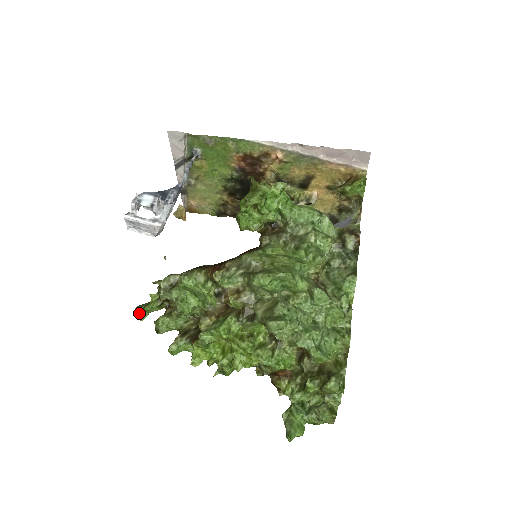
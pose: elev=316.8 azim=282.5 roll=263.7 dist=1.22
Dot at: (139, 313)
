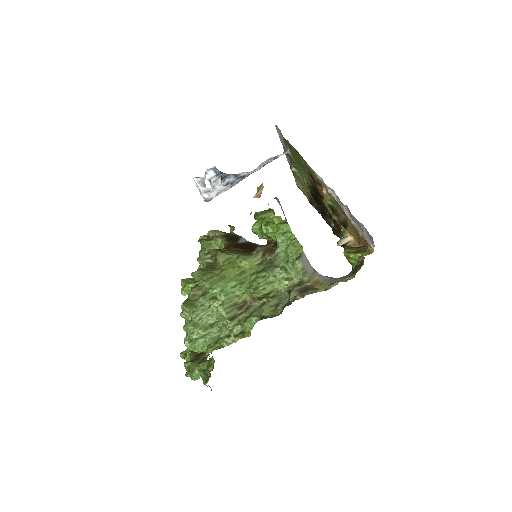
Dot at: occluded
